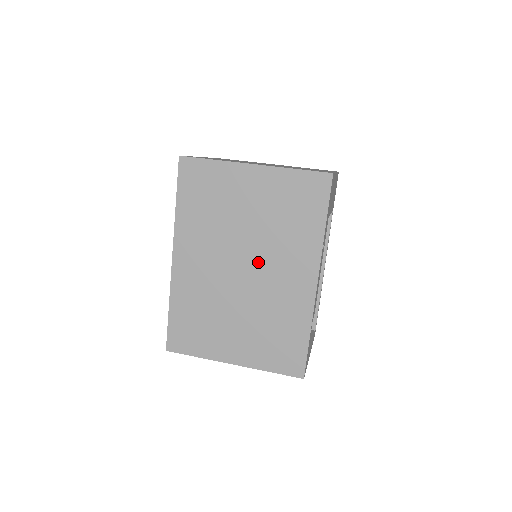
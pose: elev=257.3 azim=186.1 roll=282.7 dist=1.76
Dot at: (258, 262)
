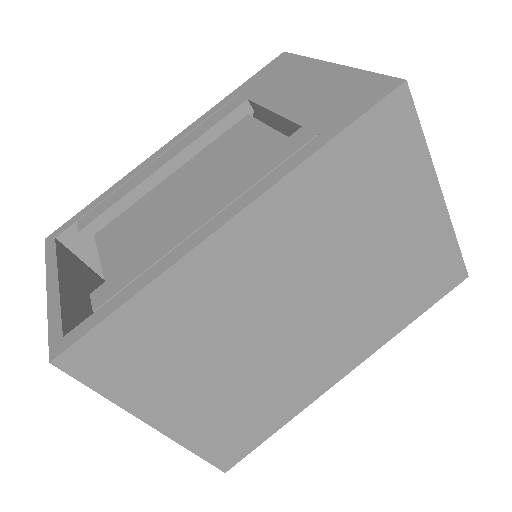
Dot at: (324, 315)
